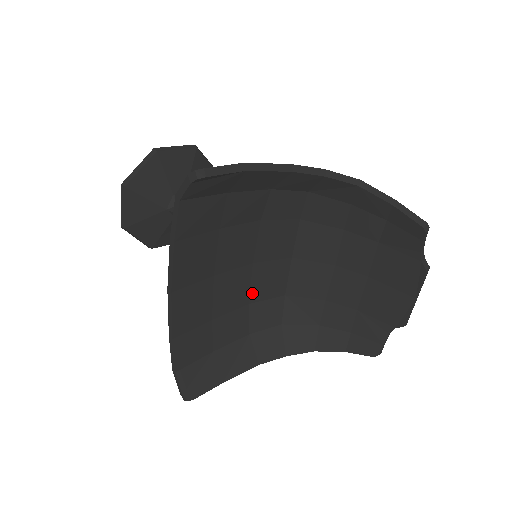
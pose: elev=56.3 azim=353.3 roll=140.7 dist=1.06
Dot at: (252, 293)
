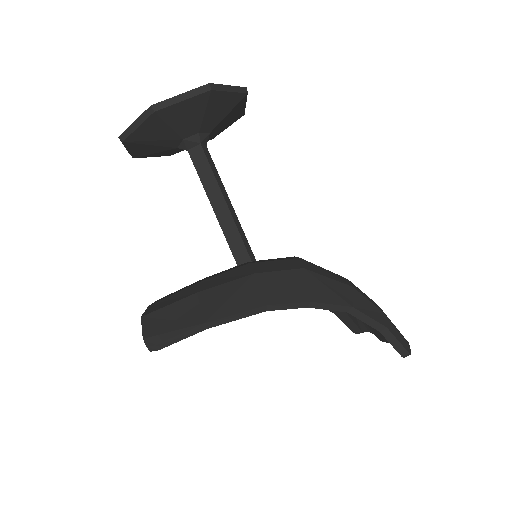
Dot at: occluded
